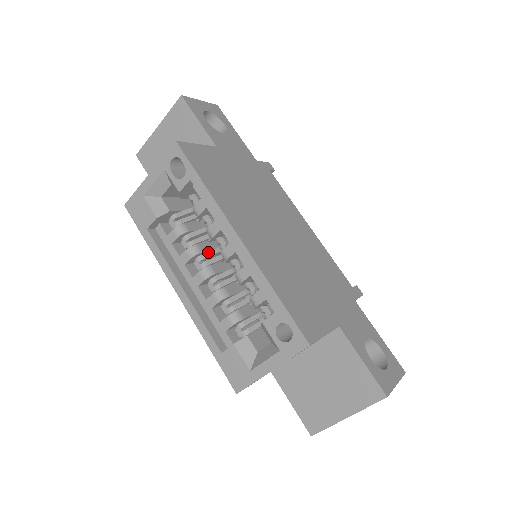
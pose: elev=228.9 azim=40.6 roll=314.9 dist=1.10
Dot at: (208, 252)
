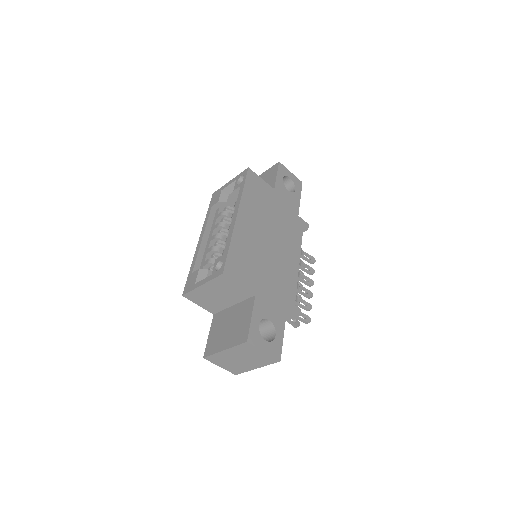
Dot at: occluded
